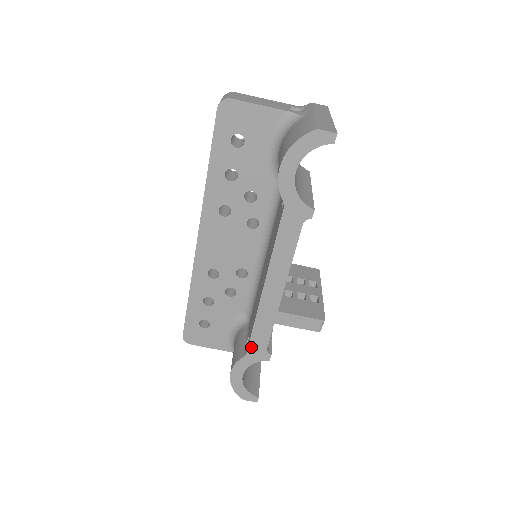
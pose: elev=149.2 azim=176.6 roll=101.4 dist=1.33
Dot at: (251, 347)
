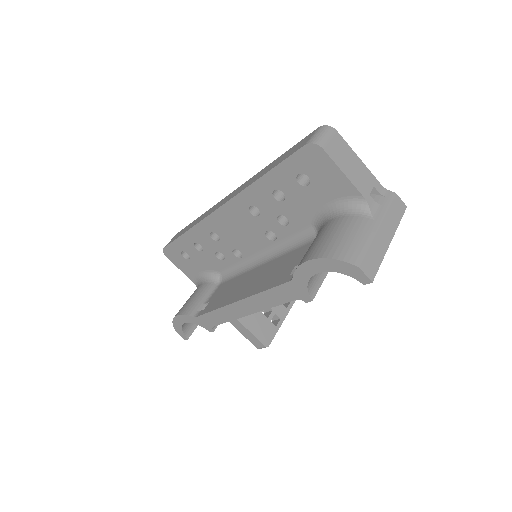
Dot at: (202, 317)
